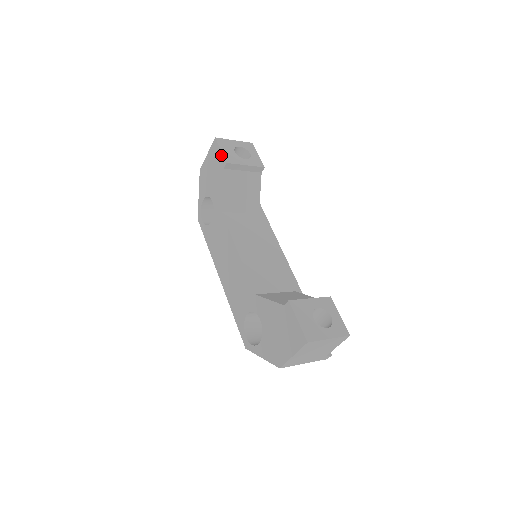
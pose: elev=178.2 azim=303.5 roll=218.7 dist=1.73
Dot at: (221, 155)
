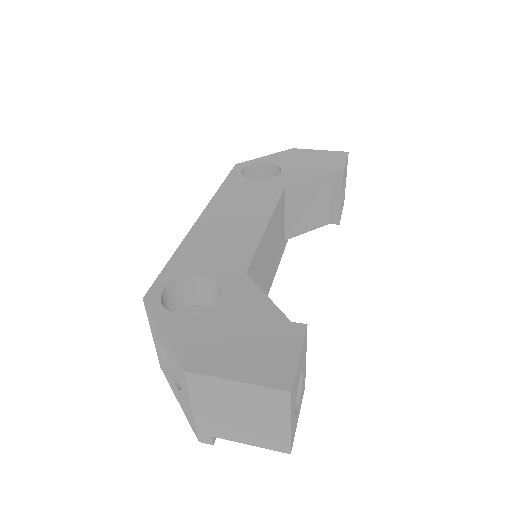
Dot at: (343, 164)
